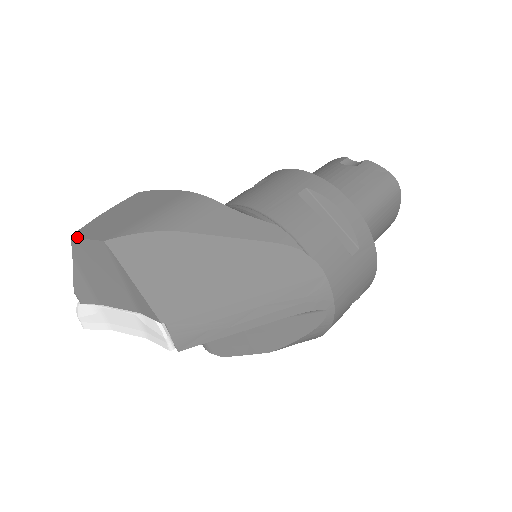
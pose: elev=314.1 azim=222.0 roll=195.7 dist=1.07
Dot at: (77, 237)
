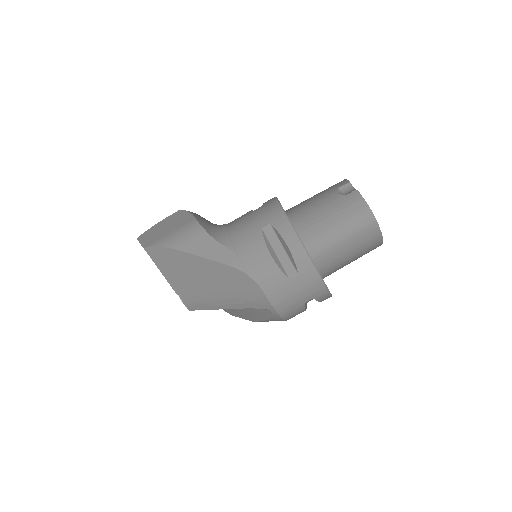
Dot at: (138, 240)
